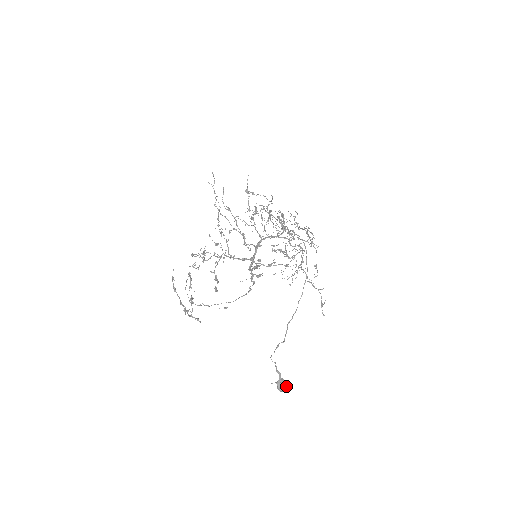
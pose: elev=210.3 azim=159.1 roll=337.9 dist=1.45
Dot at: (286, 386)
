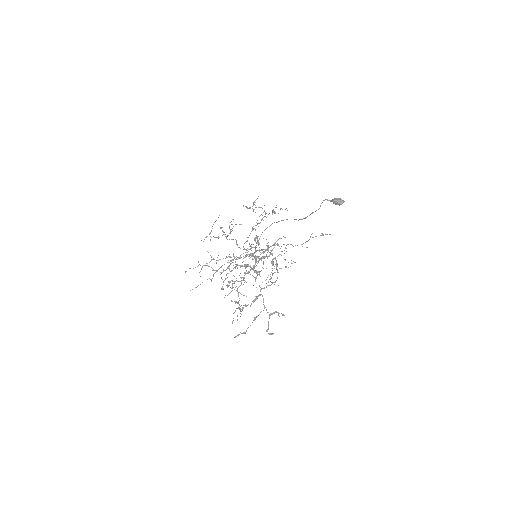
Dot at: (340, 199)
